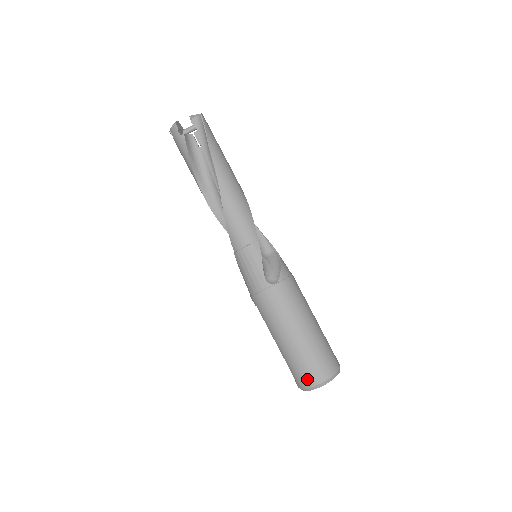
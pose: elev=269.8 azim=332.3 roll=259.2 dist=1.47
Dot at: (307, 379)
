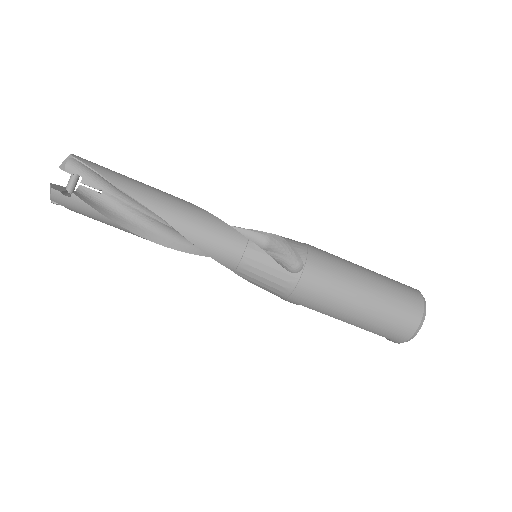
Dot at: (404, 331)
